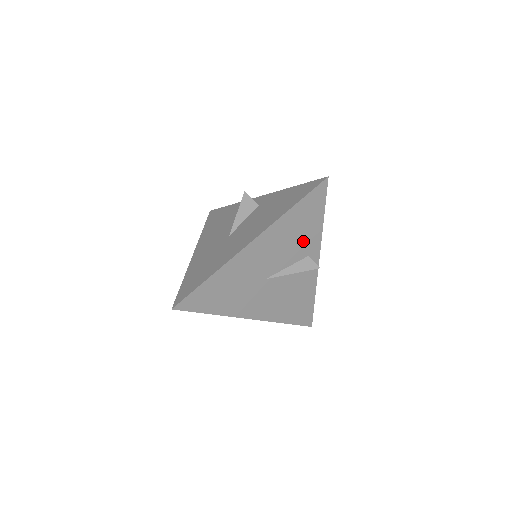
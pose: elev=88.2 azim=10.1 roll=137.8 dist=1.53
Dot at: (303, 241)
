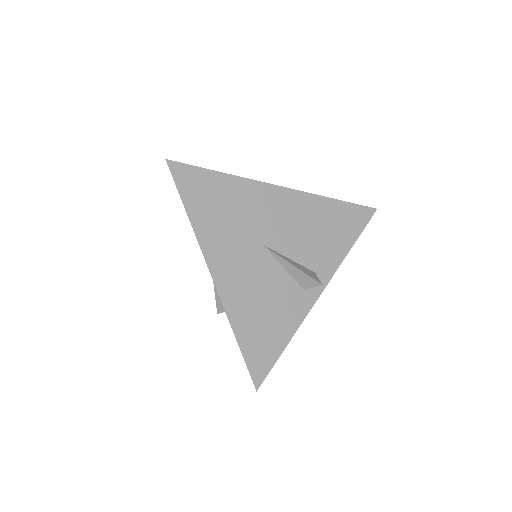
Dot at: (321, 248)
